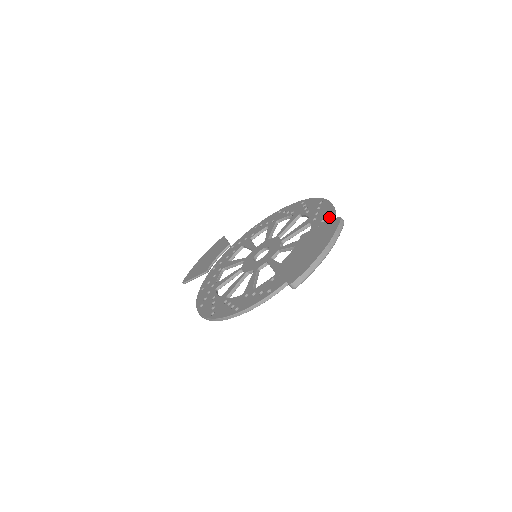
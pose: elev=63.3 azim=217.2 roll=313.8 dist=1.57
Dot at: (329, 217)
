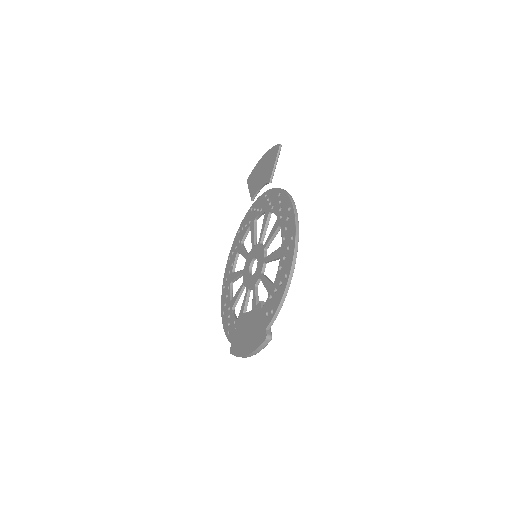
Dot at: (268, 320)
